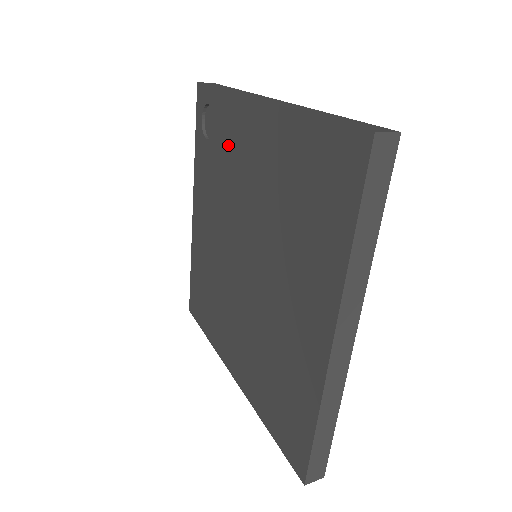
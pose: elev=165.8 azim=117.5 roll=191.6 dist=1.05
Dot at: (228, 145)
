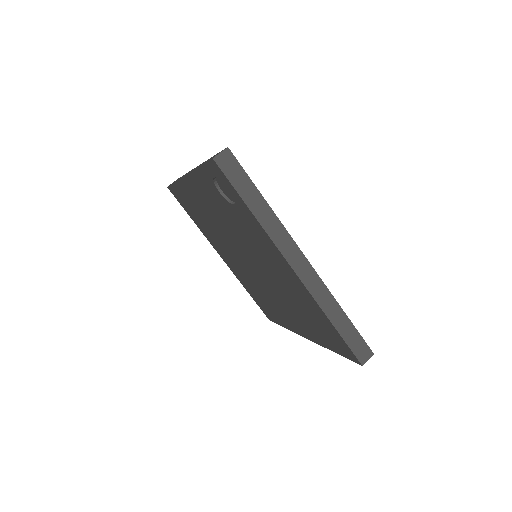
Dot at: (250, 232)
